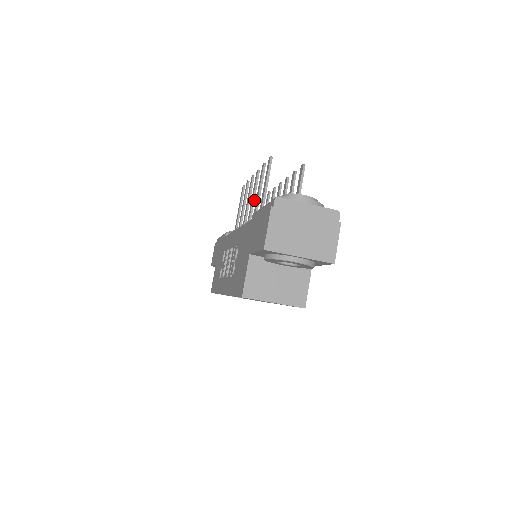
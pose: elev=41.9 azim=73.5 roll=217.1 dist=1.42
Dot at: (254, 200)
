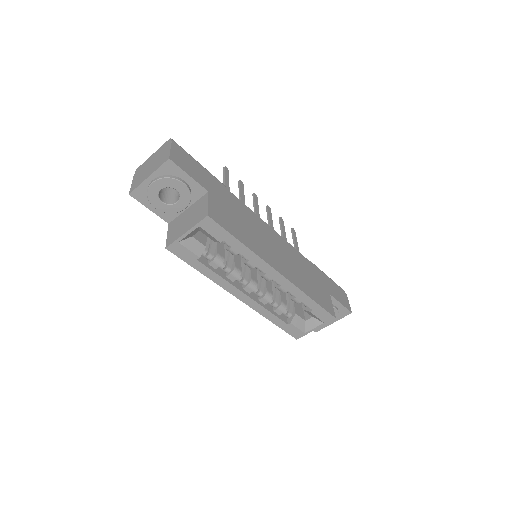
Dot at: occluded
